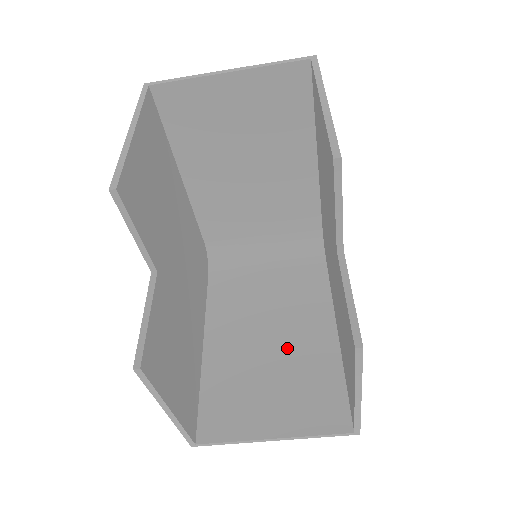
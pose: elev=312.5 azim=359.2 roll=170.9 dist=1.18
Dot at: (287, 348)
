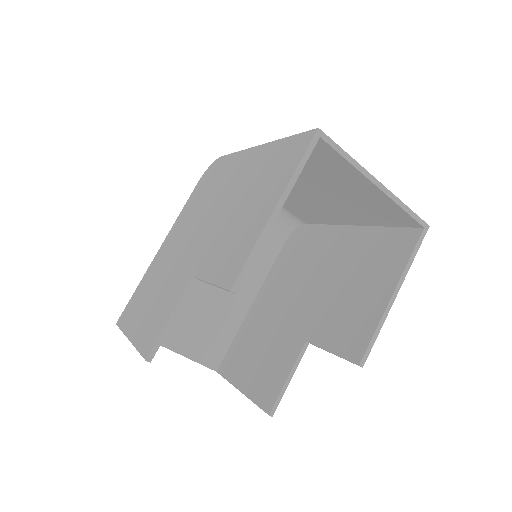
Dot at: (217, 294)
